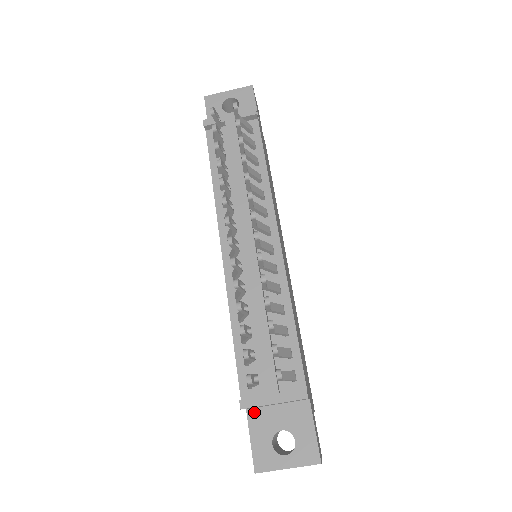
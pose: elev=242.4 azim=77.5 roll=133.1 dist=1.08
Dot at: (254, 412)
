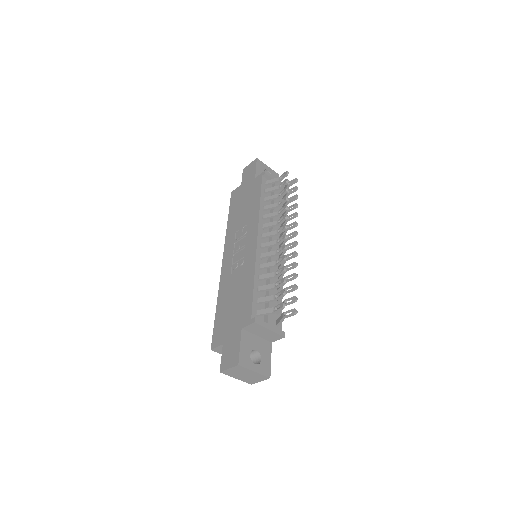
Dot at: (245, 332)
